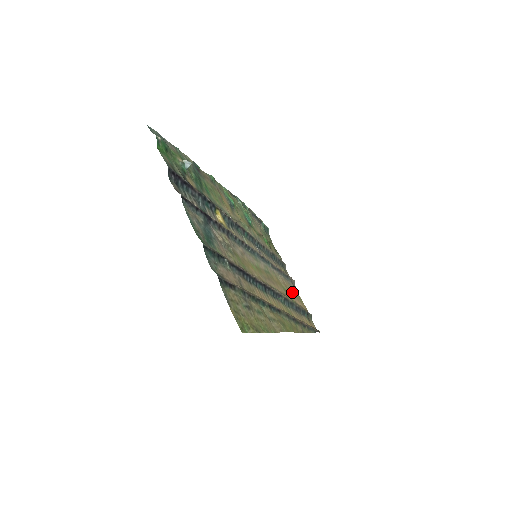
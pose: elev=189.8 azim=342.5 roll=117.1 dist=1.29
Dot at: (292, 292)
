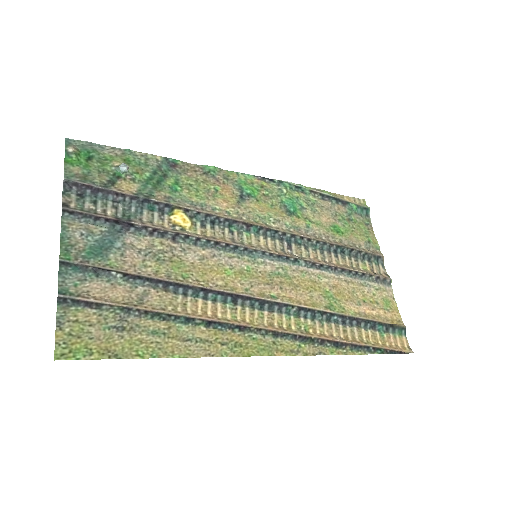
Dot at: (361, 296)
